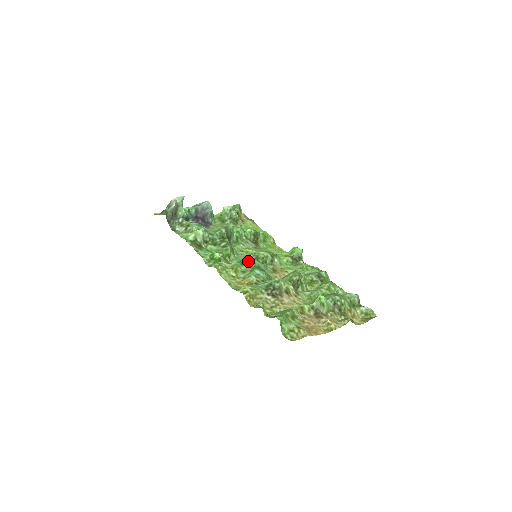
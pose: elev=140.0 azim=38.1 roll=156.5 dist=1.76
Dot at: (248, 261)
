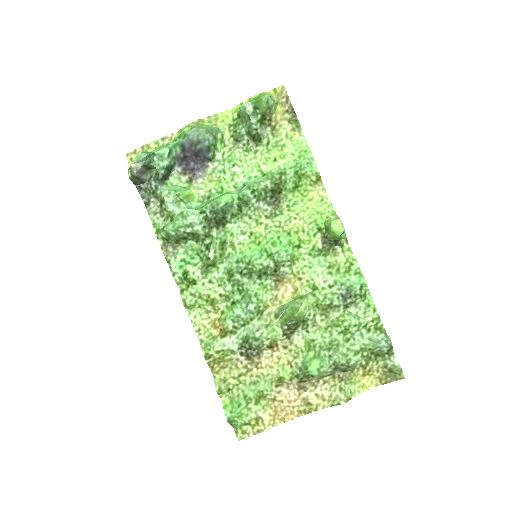
Dot at: (236, 278)
